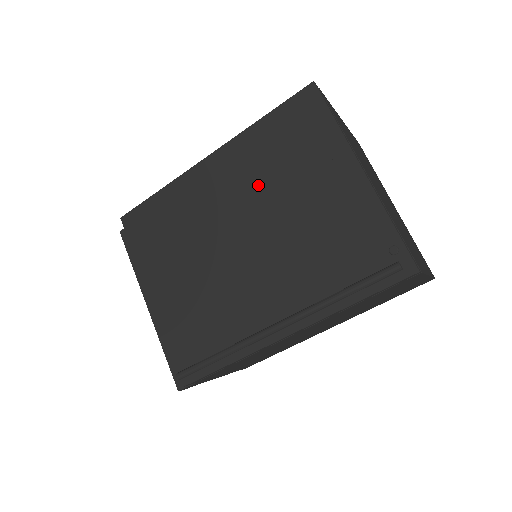
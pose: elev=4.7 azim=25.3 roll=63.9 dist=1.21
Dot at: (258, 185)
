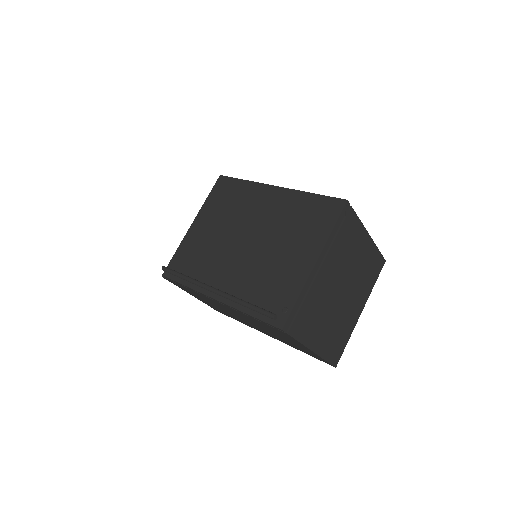
Dot at: (277, 222)
